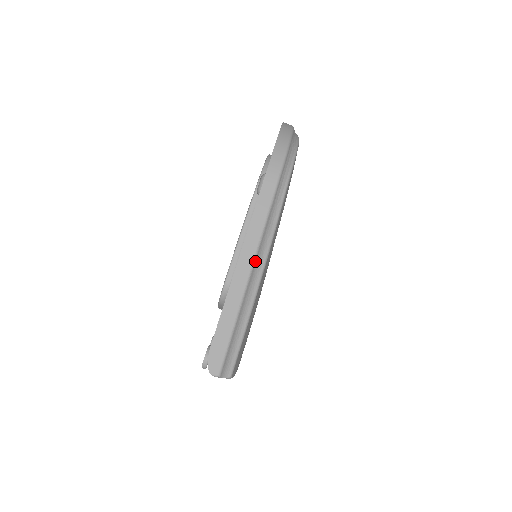
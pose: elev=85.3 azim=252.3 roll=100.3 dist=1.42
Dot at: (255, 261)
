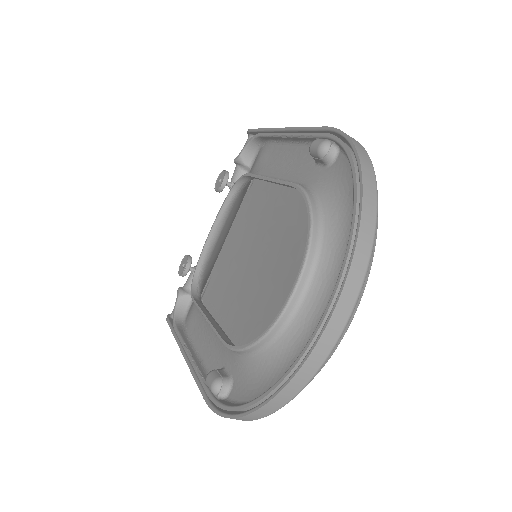
Dot at: occluded
